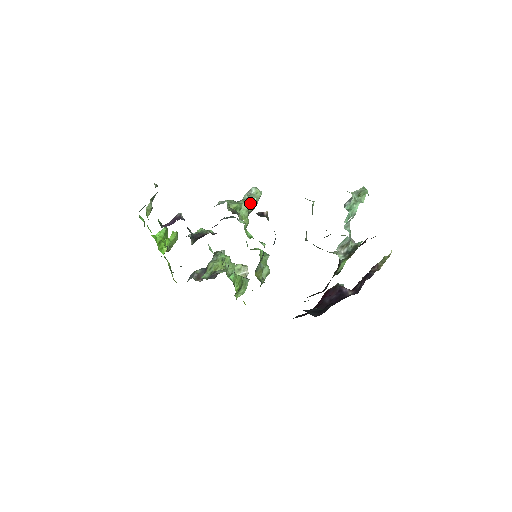
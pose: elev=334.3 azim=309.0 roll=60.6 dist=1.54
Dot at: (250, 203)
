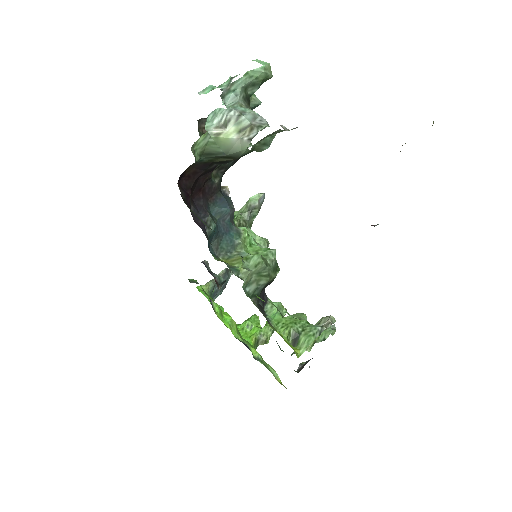
Dot at: (245, 206)
